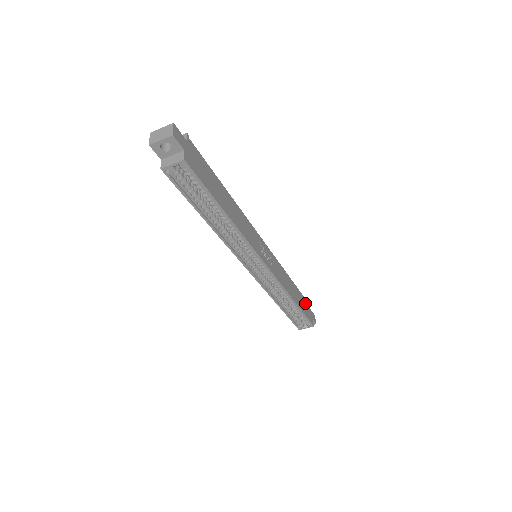
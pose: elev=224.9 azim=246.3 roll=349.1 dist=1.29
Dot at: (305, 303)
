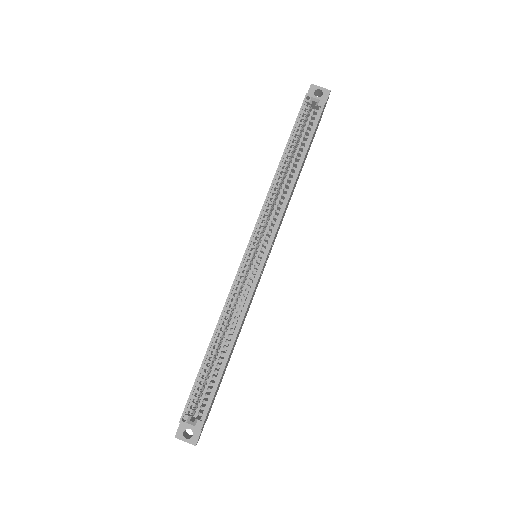
Dot at: occluded
